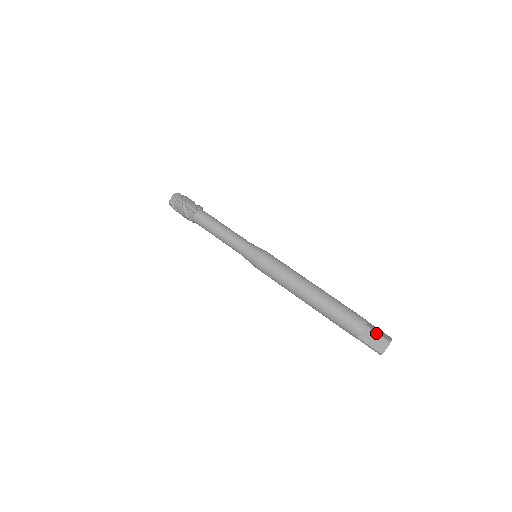
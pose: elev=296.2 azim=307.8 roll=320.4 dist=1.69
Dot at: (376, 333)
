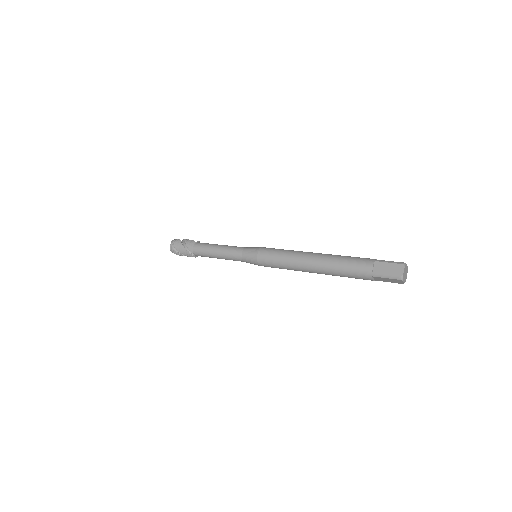
Dot at: (388, 261)
